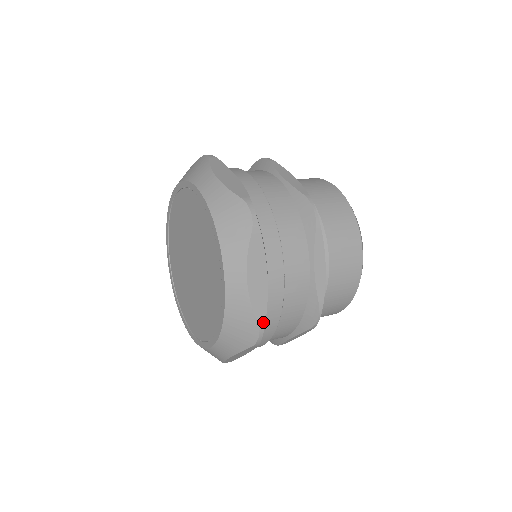
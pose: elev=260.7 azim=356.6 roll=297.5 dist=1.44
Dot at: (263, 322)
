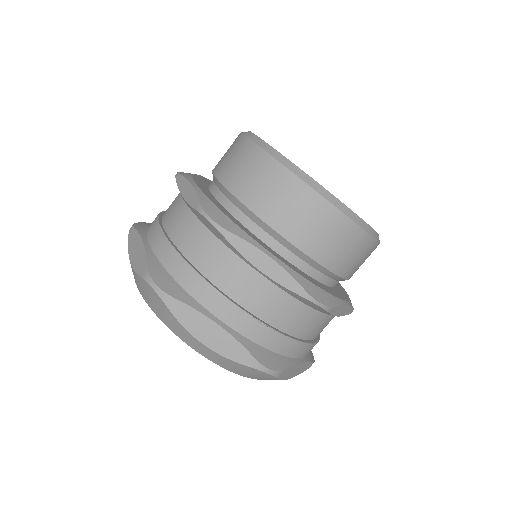
Dot at: (254, 362)
